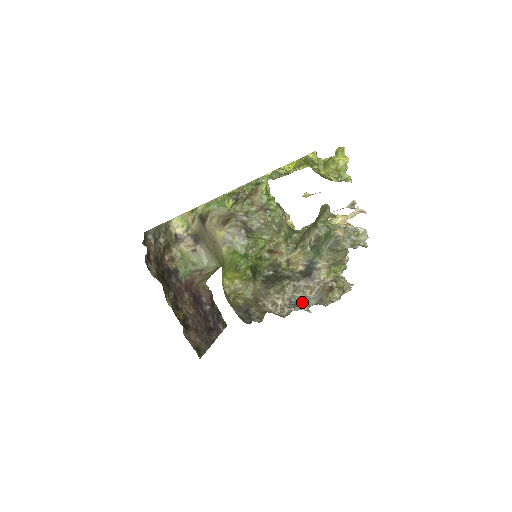
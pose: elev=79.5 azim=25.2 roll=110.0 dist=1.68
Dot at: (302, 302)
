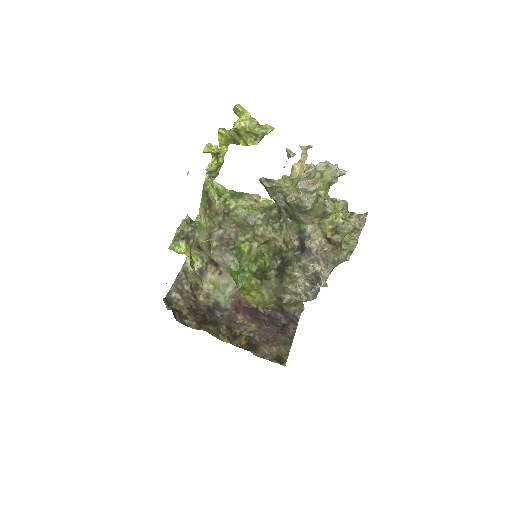
Dot at: (316, 279)
